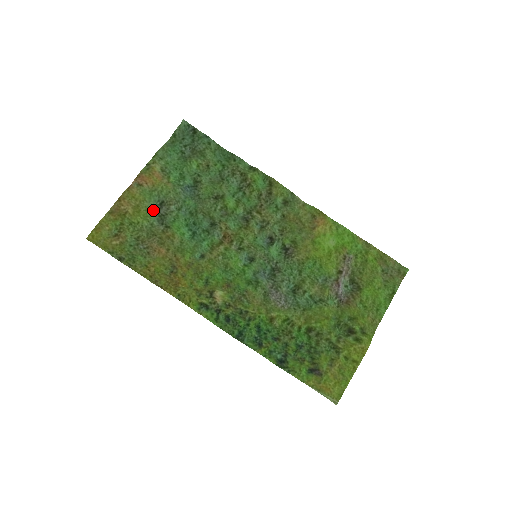
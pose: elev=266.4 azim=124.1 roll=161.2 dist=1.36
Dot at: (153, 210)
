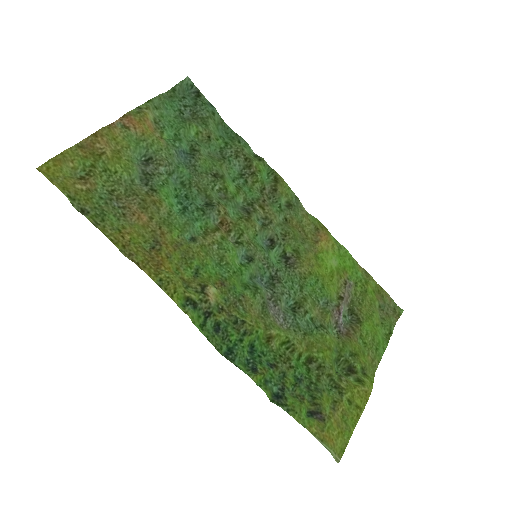
Dot at: (137, 164)
